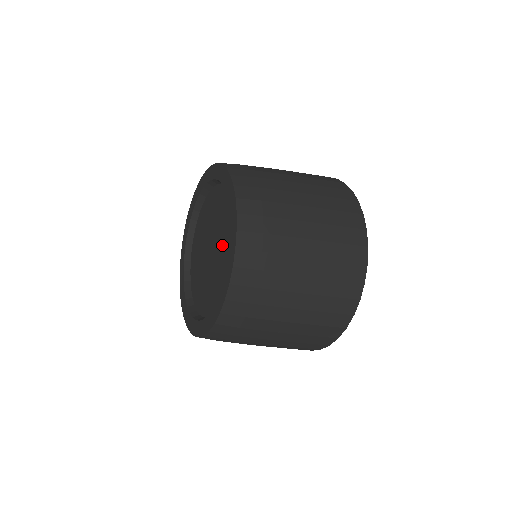
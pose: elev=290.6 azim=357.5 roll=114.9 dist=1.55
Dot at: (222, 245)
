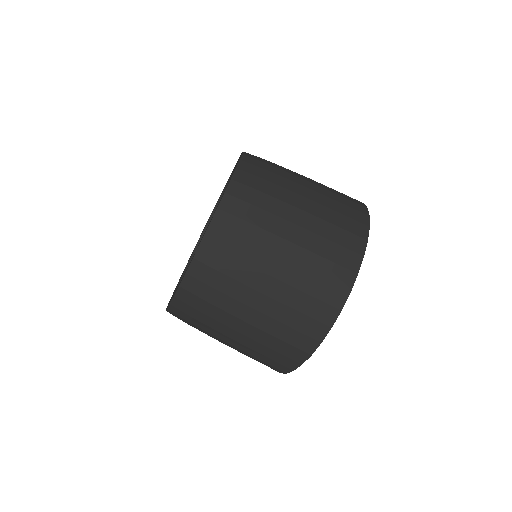
Dot at: occluded
